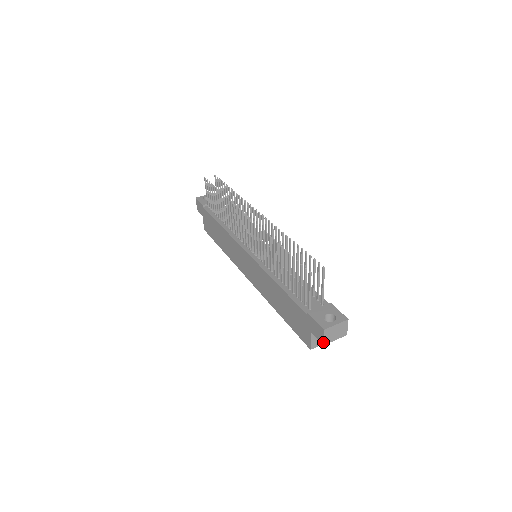
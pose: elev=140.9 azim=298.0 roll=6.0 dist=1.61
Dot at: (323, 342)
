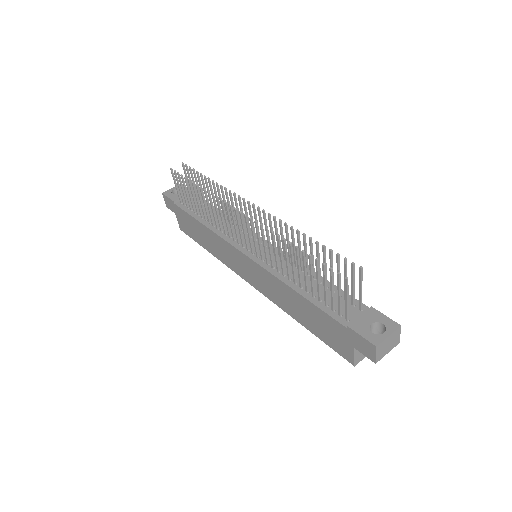
Dot at: (375, 360)
